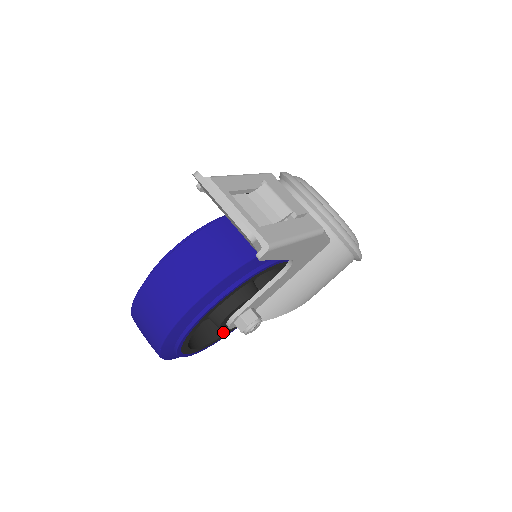
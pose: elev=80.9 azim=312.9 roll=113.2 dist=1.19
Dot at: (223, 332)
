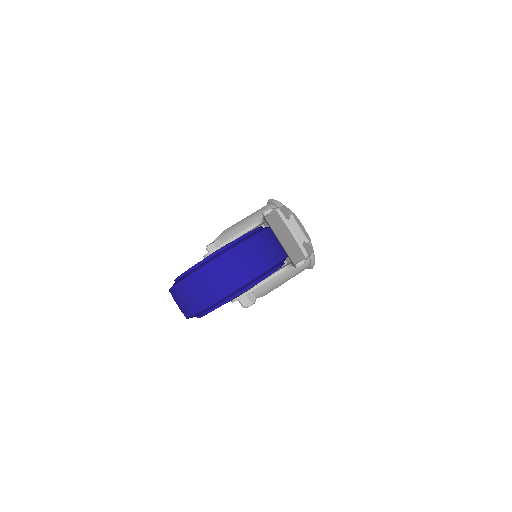
Dot at: occluded
